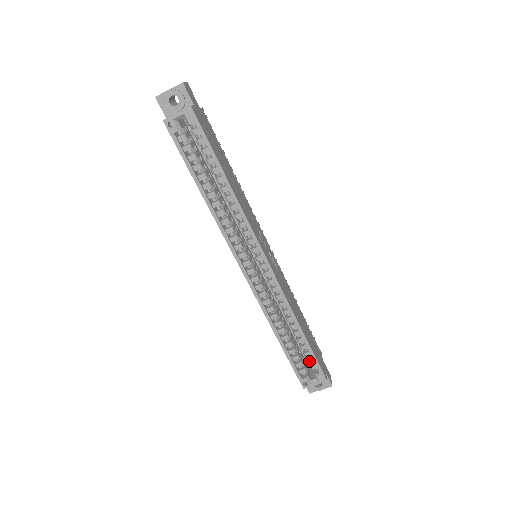
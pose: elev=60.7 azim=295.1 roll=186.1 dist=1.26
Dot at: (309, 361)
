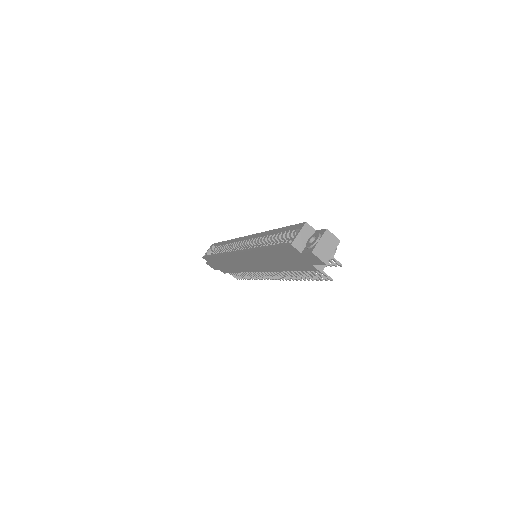
Dot at: (290, 234)
